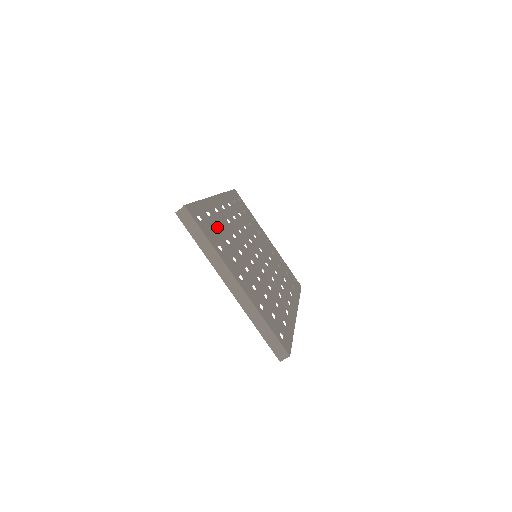
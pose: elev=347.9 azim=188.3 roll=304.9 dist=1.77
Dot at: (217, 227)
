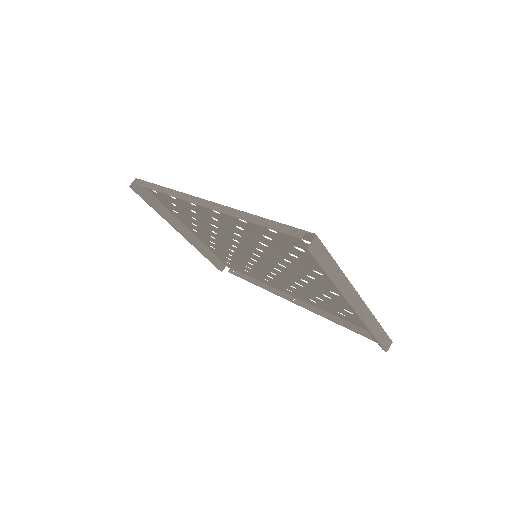
Dot at: (284, 243)
